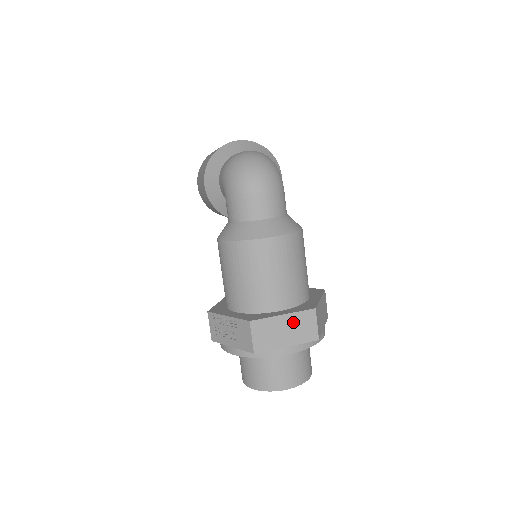
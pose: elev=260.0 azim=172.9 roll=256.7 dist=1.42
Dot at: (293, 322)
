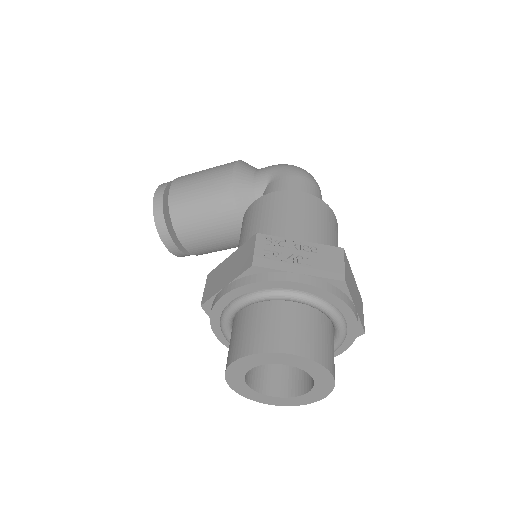
Dot at: (357, 292)
